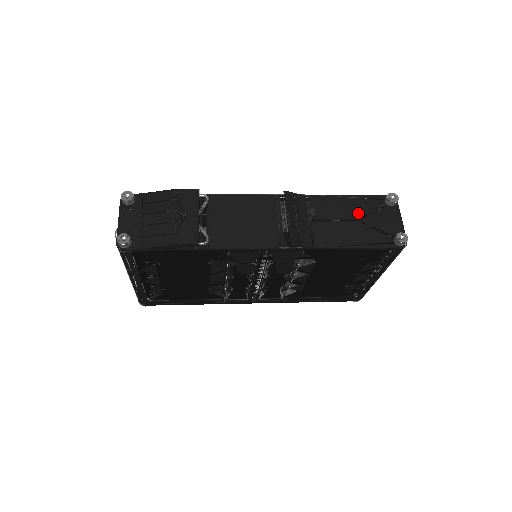
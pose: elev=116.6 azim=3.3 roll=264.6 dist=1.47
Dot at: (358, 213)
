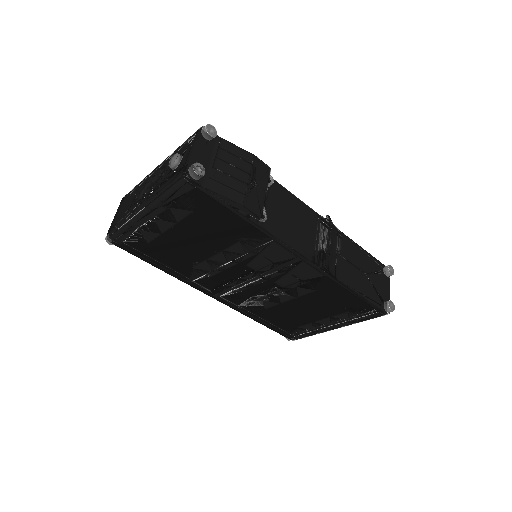
Dot at: (367, 268)
